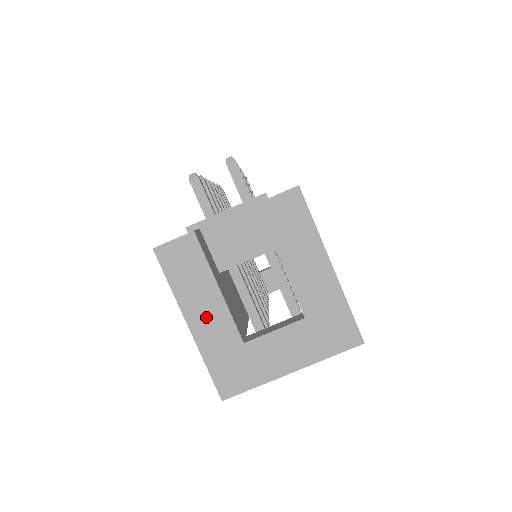
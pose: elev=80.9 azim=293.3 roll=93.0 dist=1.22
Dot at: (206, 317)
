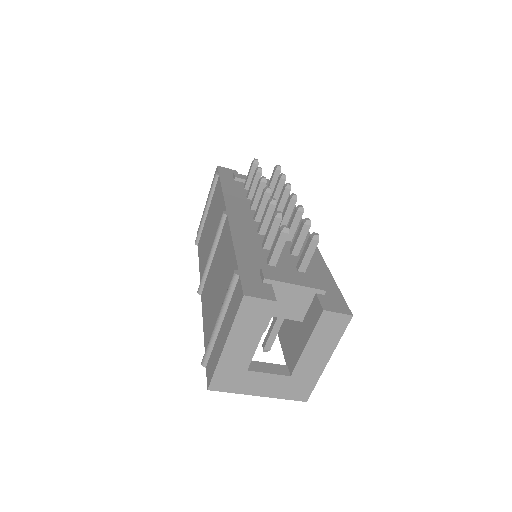
Dot at: (239, 347)
